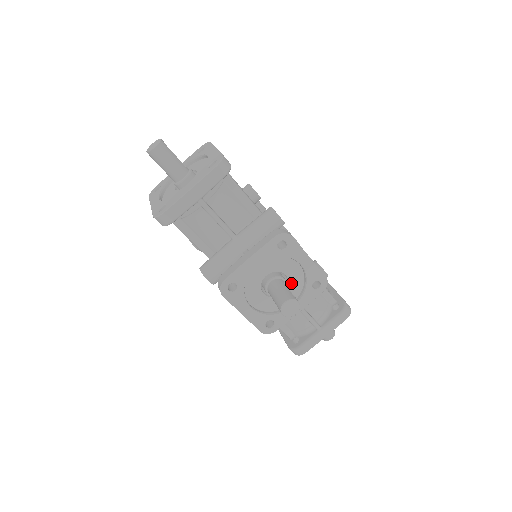
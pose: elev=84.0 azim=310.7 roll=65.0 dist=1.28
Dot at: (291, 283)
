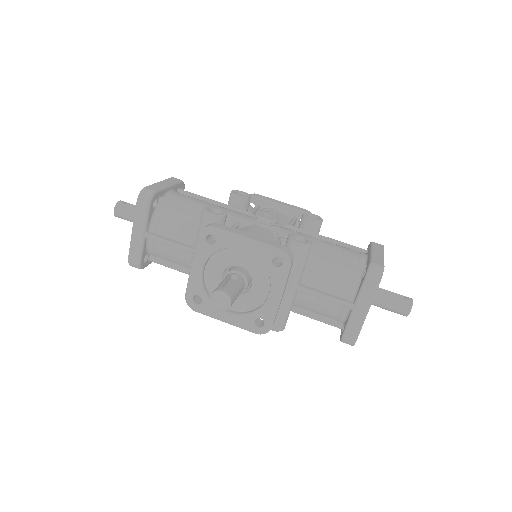
Dot at: (252, 272)
